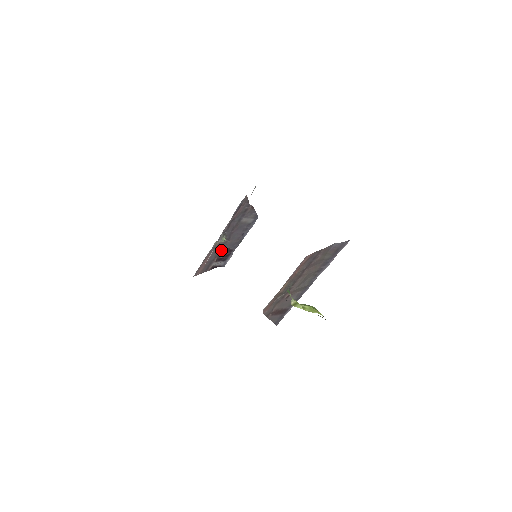
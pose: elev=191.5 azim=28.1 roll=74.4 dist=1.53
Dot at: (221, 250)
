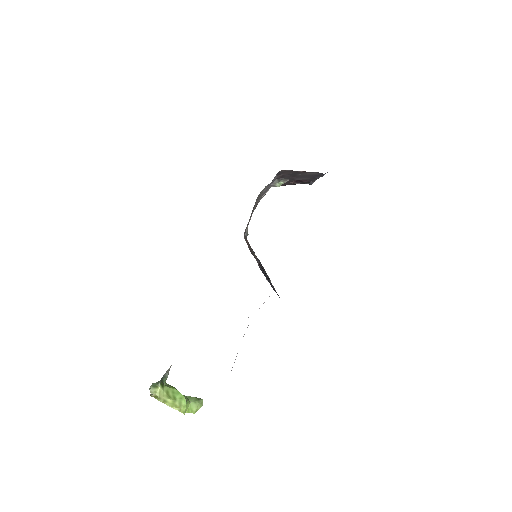
Dot at: occluded
